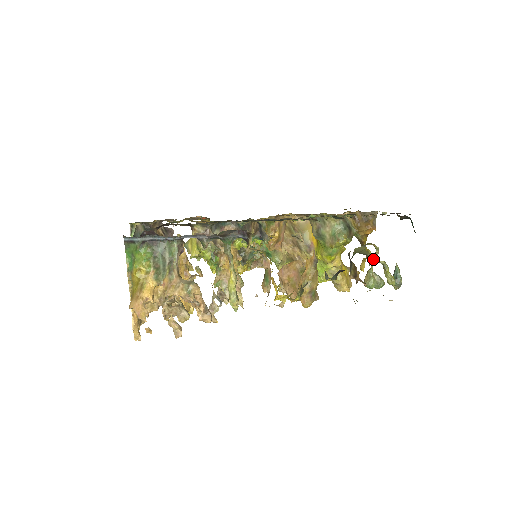
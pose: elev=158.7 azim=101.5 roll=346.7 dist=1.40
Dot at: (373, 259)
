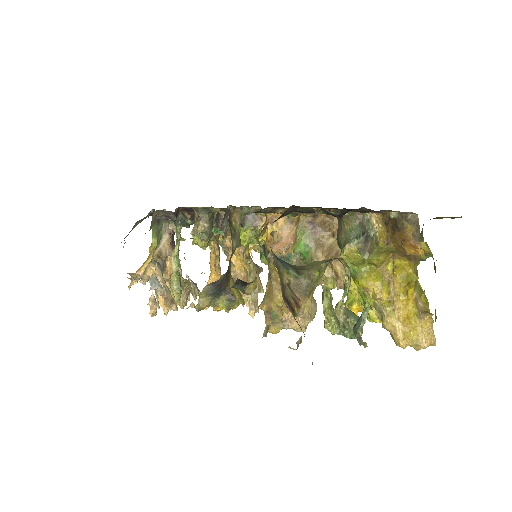
Dot at: (344, 286)
